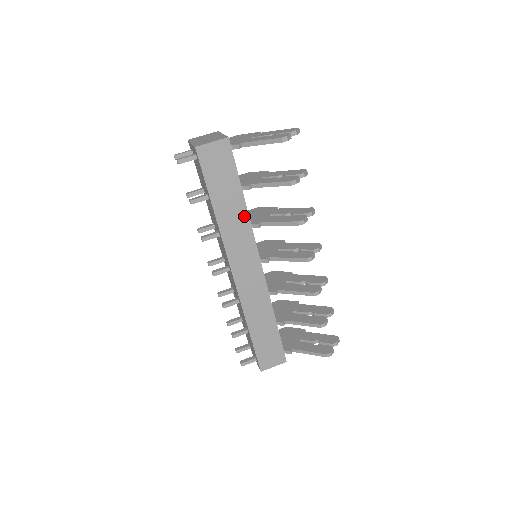
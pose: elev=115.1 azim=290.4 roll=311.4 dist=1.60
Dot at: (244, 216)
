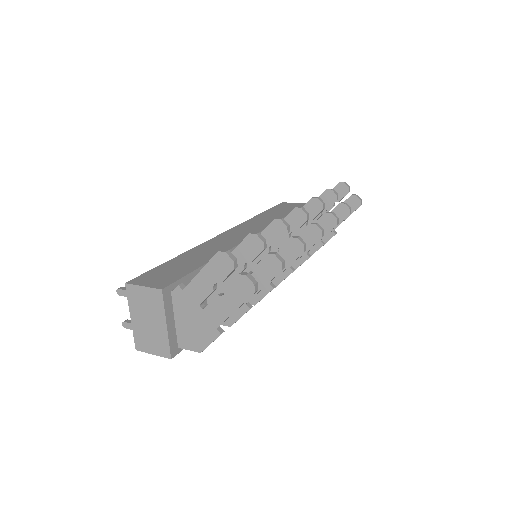
Dot at: occluded
